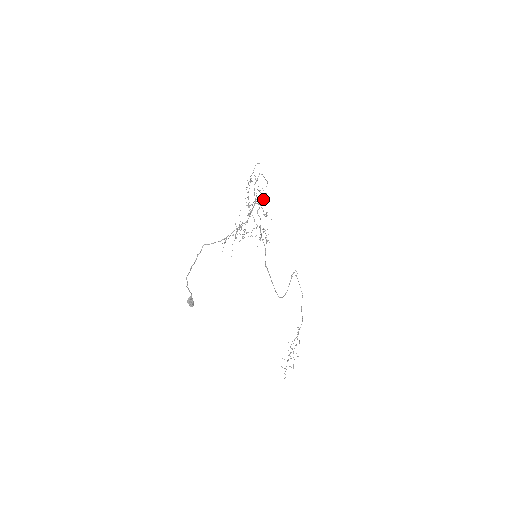
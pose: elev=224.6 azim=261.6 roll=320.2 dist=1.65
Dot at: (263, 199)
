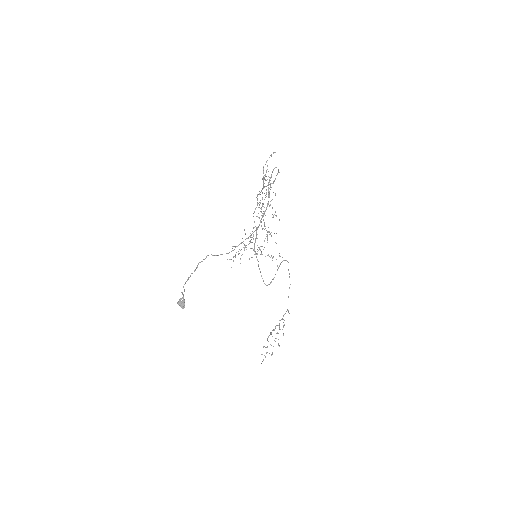
Dot at: occluded
